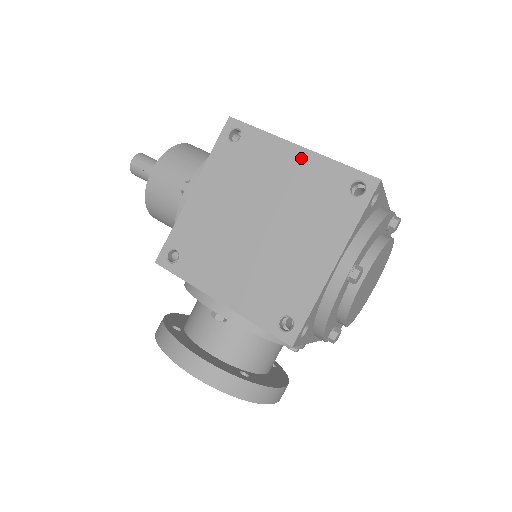
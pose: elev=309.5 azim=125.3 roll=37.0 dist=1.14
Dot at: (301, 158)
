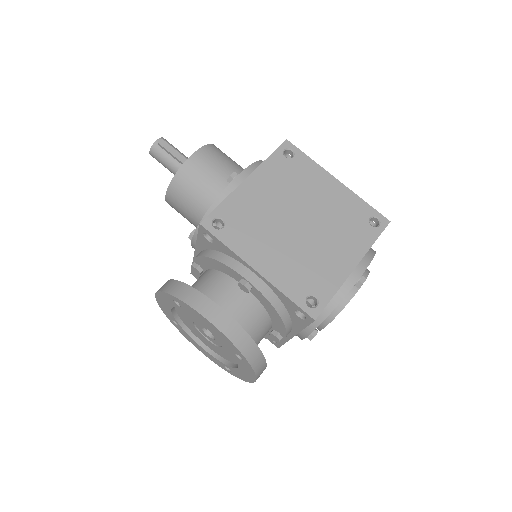
Dot at: (338, 188)
